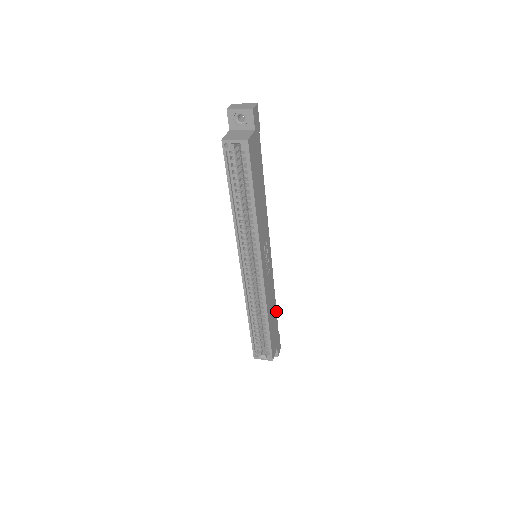
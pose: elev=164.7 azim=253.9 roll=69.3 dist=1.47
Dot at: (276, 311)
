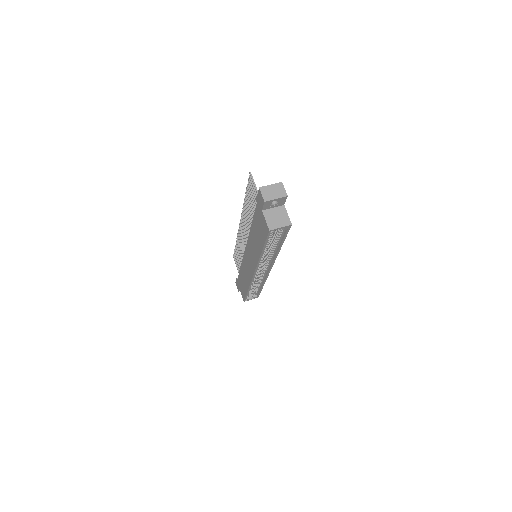
Dot at: occluded
